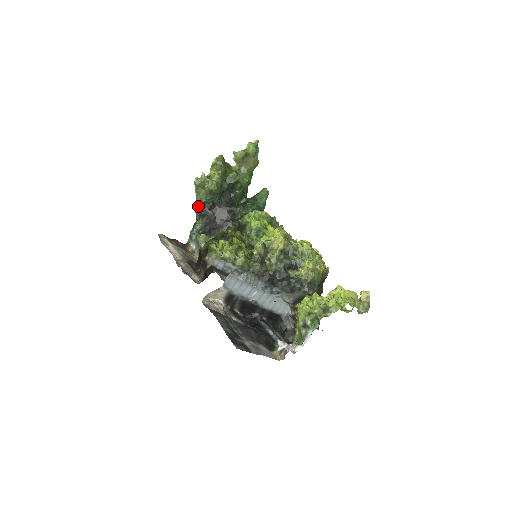
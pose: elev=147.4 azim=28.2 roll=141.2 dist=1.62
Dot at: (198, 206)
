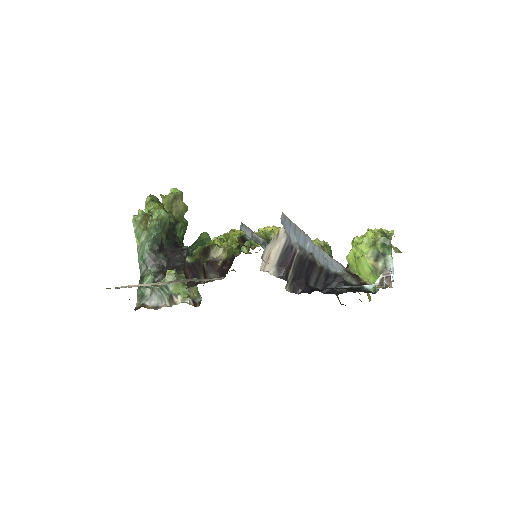
Dot at: (144, 249)
